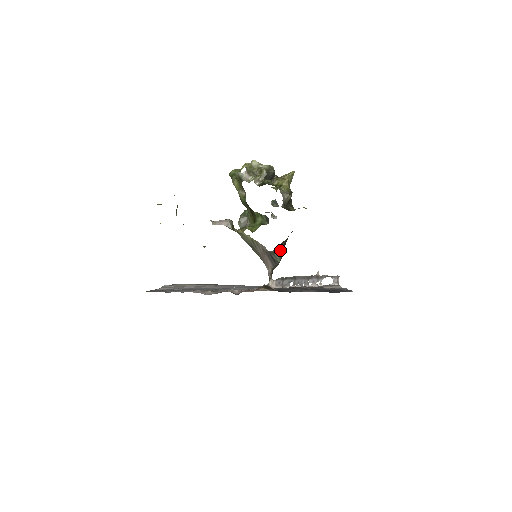
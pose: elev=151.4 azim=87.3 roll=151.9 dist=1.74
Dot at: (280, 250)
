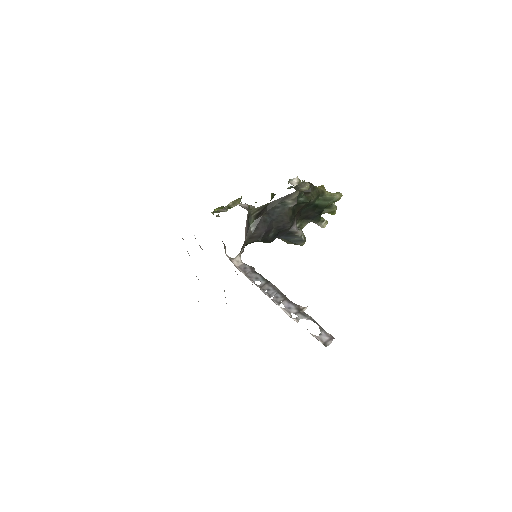
Dot at: (259, 213)
